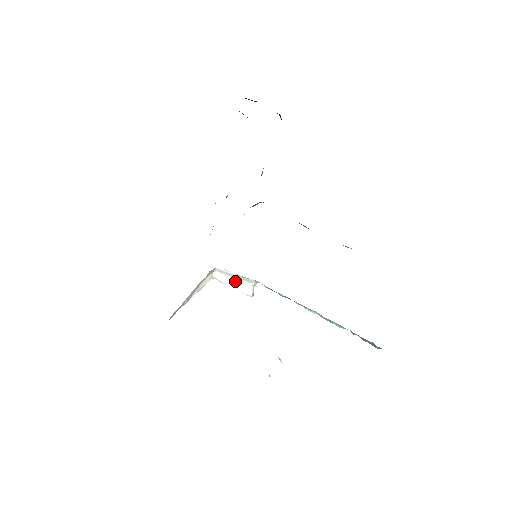
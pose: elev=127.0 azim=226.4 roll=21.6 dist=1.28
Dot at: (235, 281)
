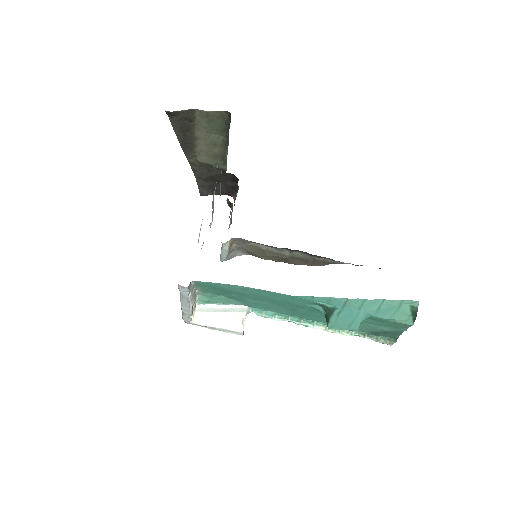
Dot at: (221, 317)
